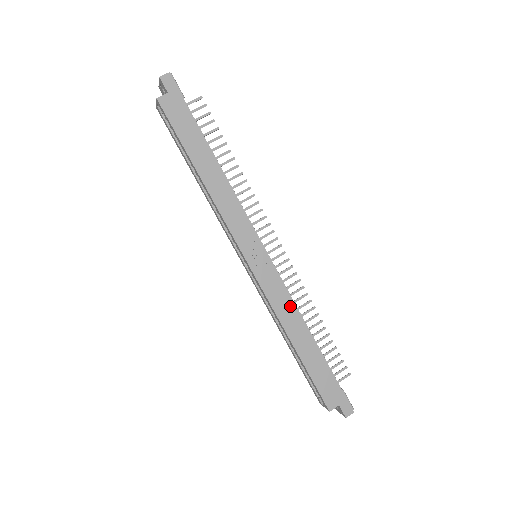
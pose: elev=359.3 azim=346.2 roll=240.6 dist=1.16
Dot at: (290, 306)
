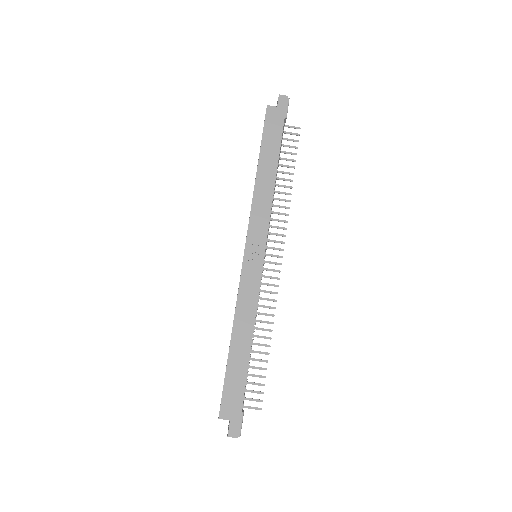
Dot at: (251, 308)
